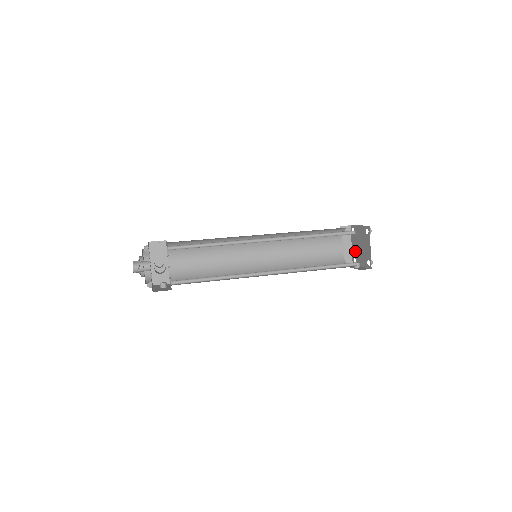
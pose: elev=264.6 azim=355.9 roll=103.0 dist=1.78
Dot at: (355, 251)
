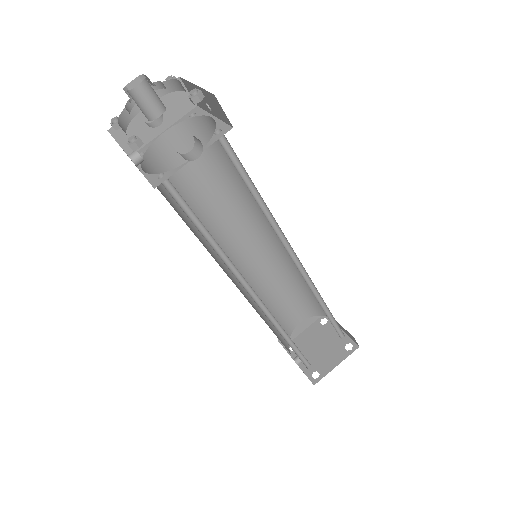
Dot at: (304, 341)
